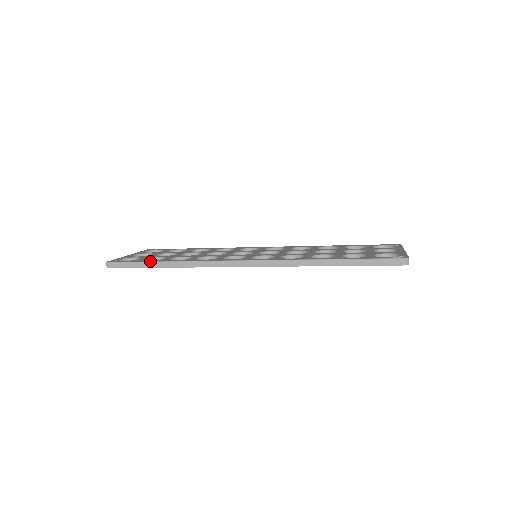
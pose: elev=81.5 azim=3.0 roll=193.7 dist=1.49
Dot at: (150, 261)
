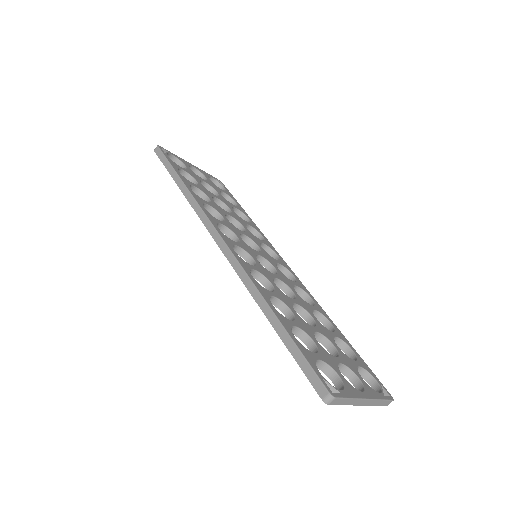
Dot at: (176, 171)
